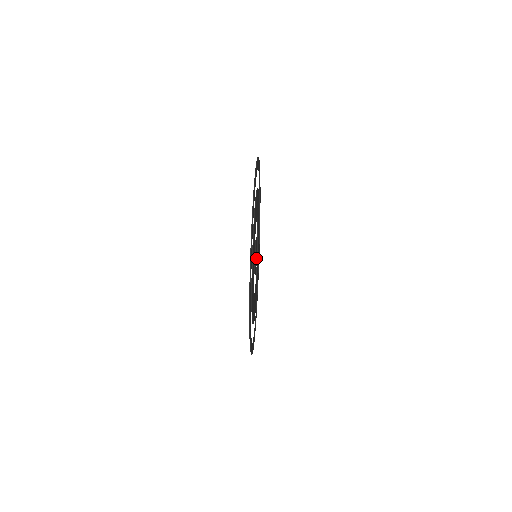
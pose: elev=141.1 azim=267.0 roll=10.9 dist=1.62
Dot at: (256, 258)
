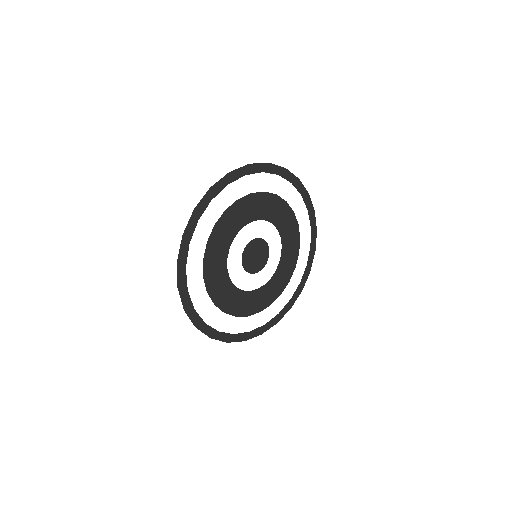
Dot at: (260, 261)
